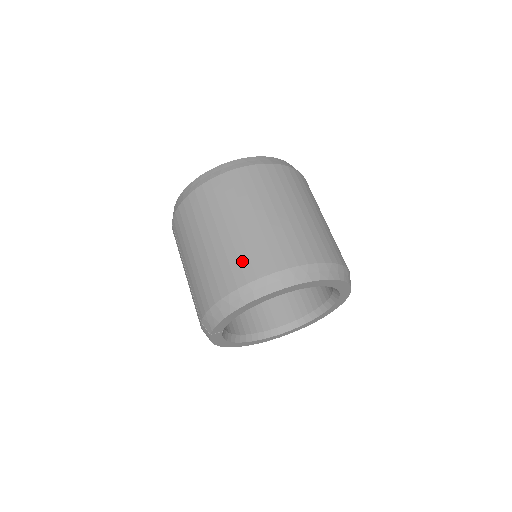
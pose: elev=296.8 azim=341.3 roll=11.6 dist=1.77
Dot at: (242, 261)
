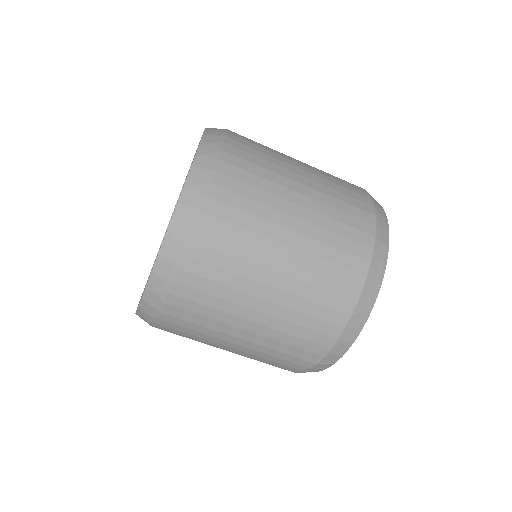
Dot at: (340, 260)
